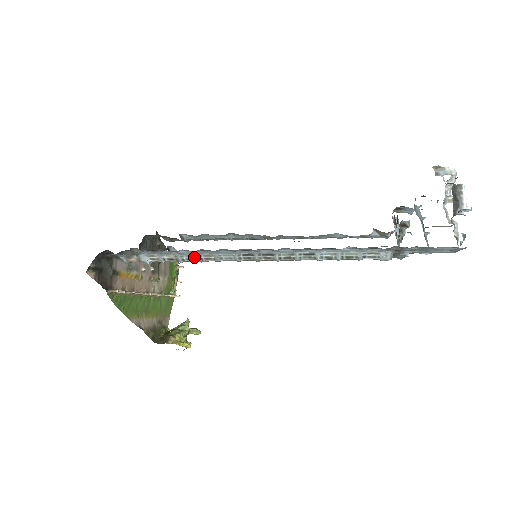
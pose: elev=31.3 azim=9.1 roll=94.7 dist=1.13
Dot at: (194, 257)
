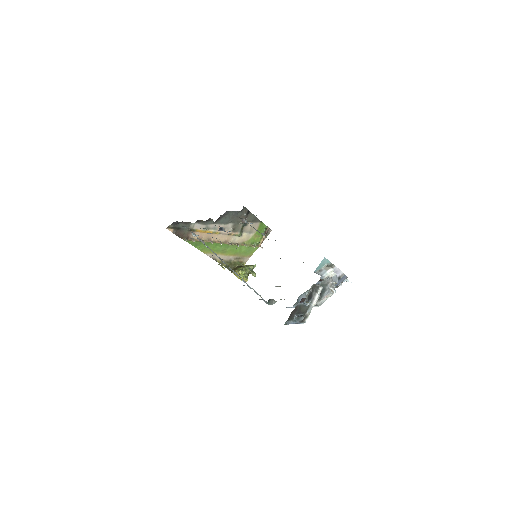
Dot at: occluded
